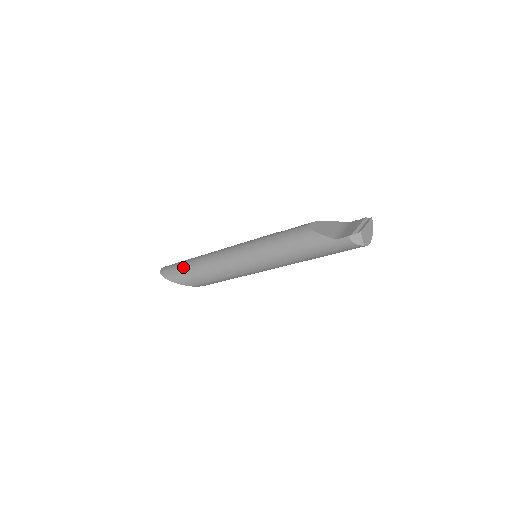
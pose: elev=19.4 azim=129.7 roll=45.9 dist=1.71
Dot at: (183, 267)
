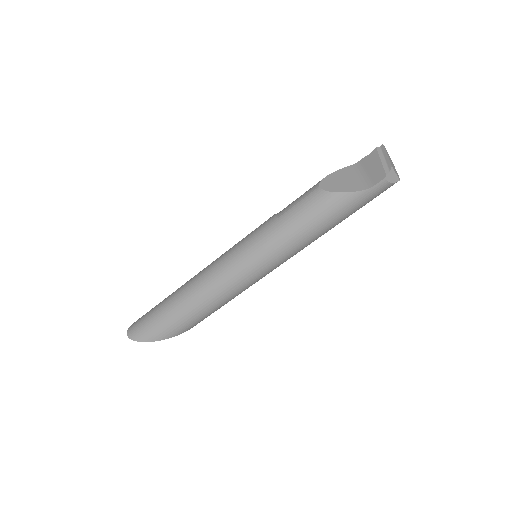
Dot at: (163, 317)
